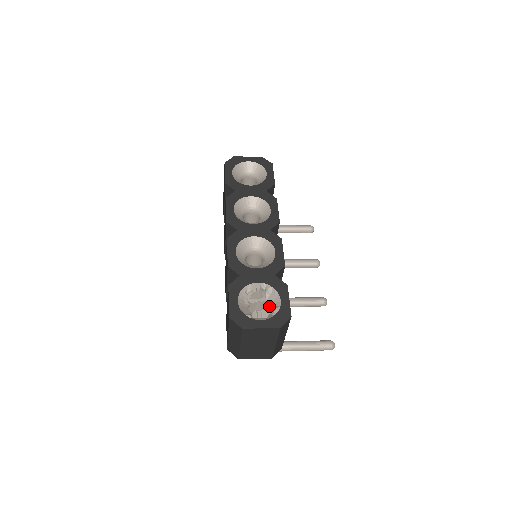
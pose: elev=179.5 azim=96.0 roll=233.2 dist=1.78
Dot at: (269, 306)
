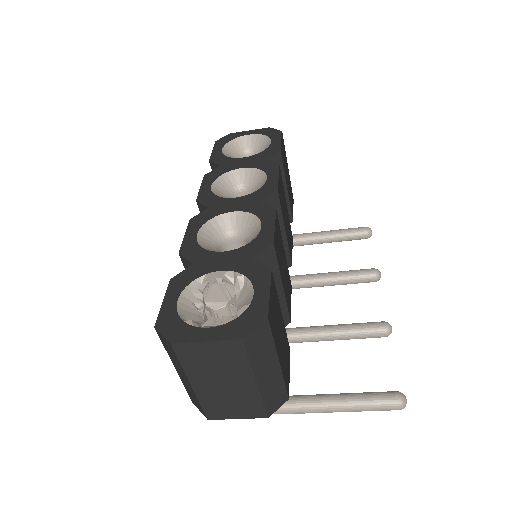
Dot at: (238, 309)
